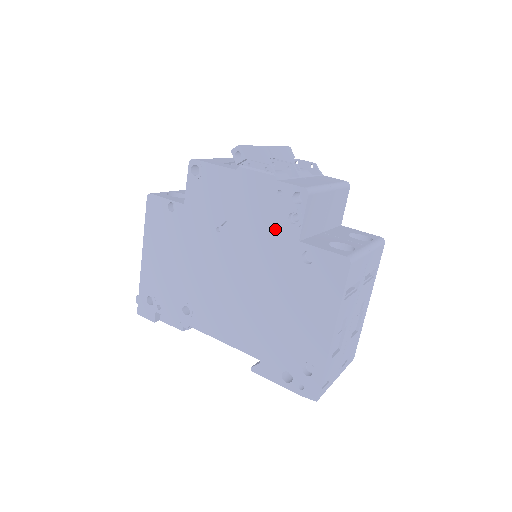
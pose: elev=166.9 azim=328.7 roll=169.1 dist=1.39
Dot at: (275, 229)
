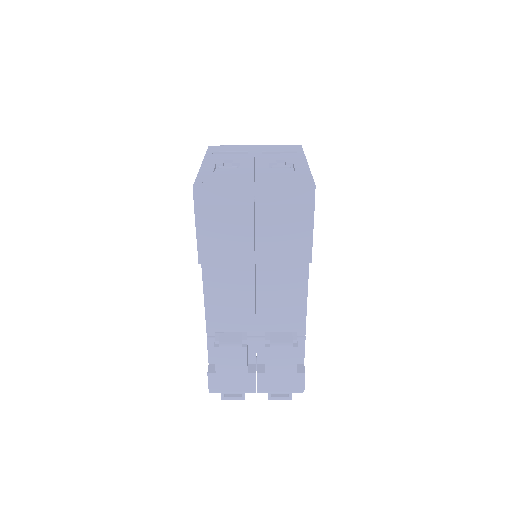
Dot at: occluded
